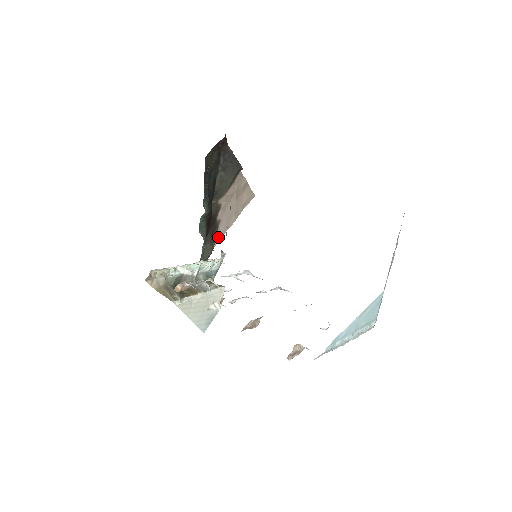
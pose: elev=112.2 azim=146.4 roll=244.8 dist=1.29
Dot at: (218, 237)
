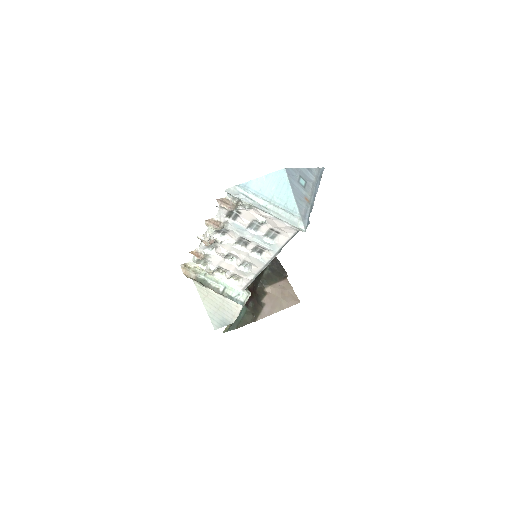
Dot at: (261, 316)
